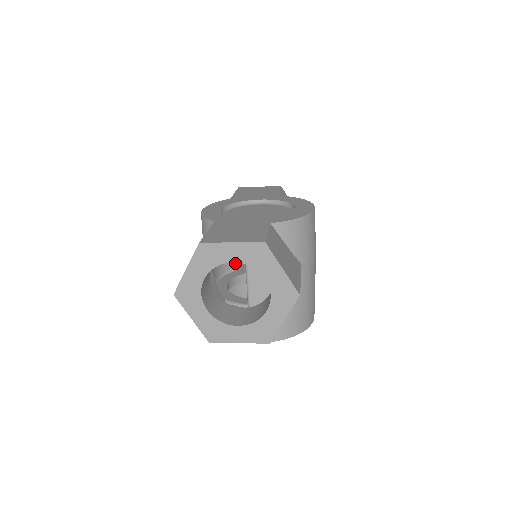
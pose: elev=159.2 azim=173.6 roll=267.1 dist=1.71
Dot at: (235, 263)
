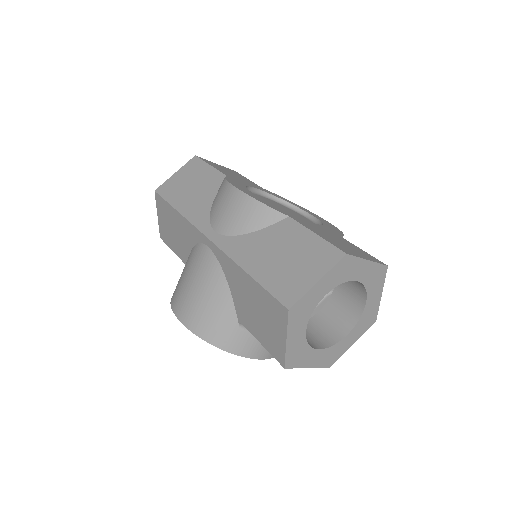
Dot at: occluded
